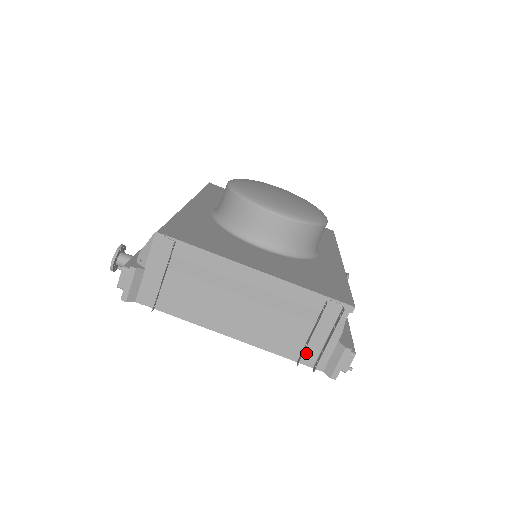
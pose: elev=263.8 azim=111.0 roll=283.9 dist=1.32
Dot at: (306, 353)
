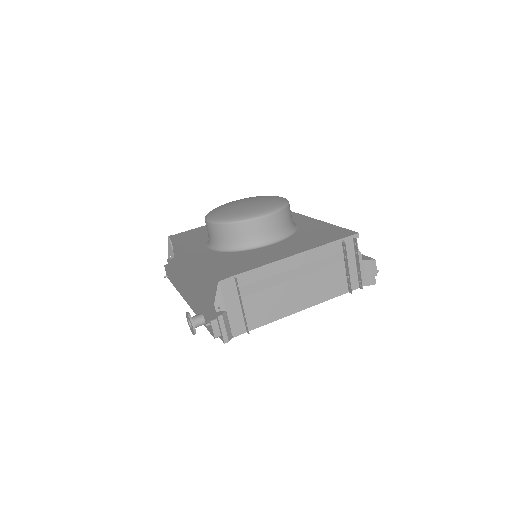
Dot at: occluded
